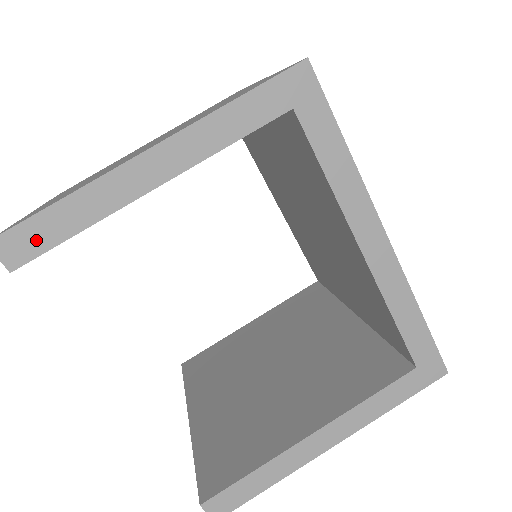
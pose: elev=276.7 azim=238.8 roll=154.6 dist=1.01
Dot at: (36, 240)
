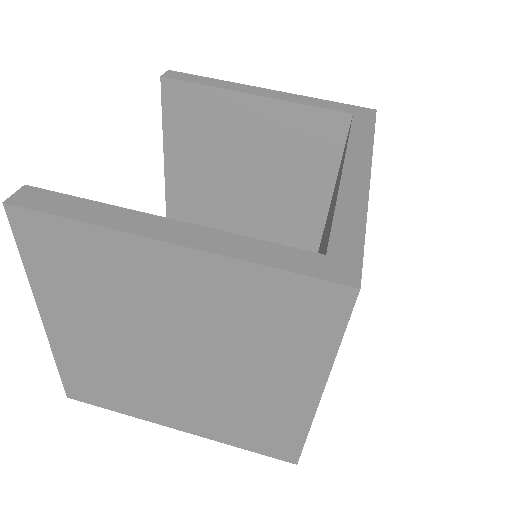
Dot at: (186, 78)
